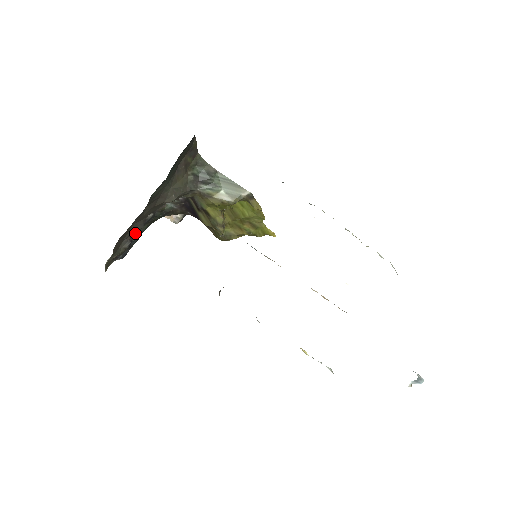
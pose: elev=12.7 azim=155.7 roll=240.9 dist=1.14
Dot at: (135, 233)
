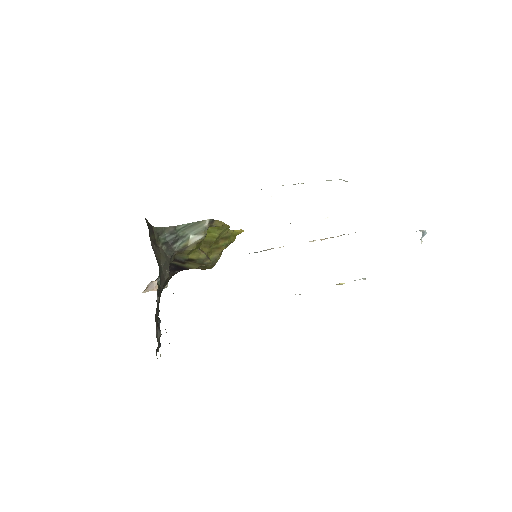
Dot at: (157, 321)
